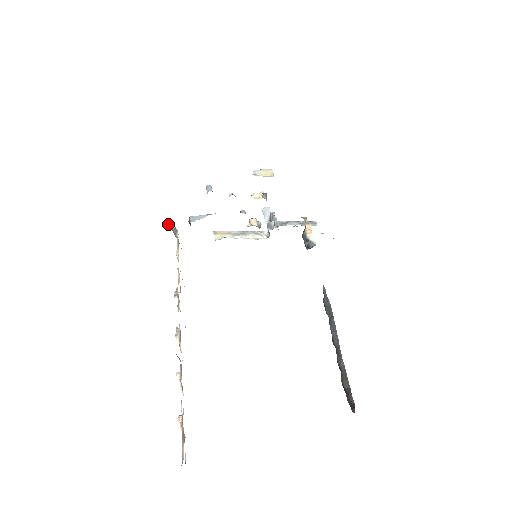
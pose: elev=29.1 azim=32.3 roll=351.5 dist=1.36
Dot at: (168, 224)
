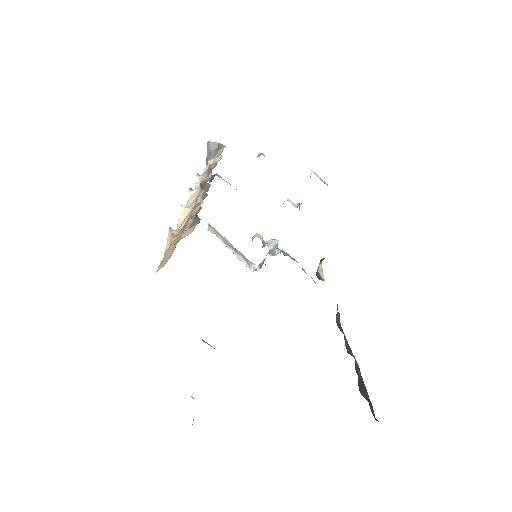
Dot at: (211, 142)
